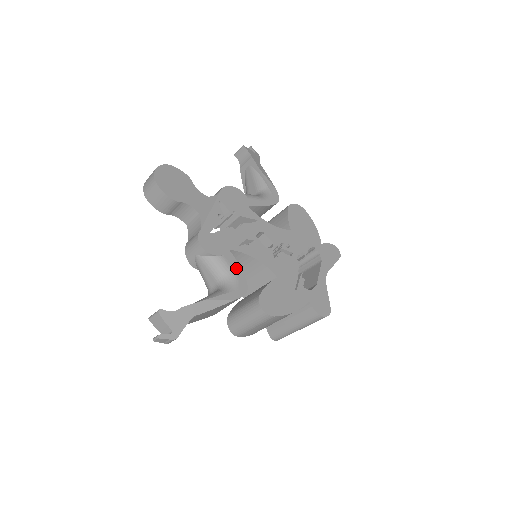
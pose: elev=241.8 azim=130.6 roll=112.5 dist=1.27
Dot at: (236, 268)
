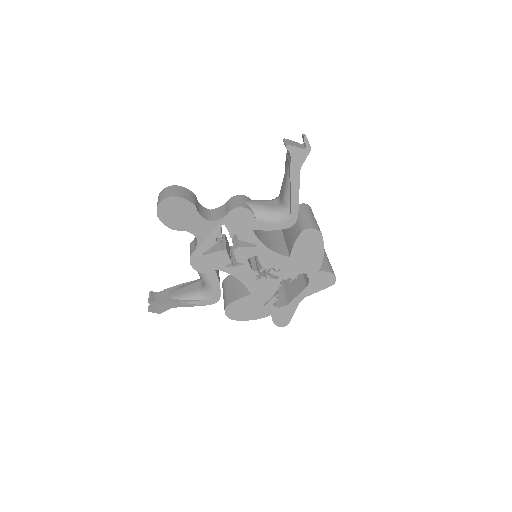
Dot at: (216, 284)
